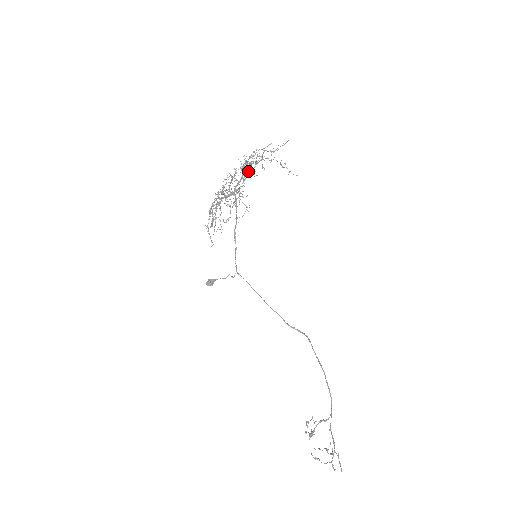
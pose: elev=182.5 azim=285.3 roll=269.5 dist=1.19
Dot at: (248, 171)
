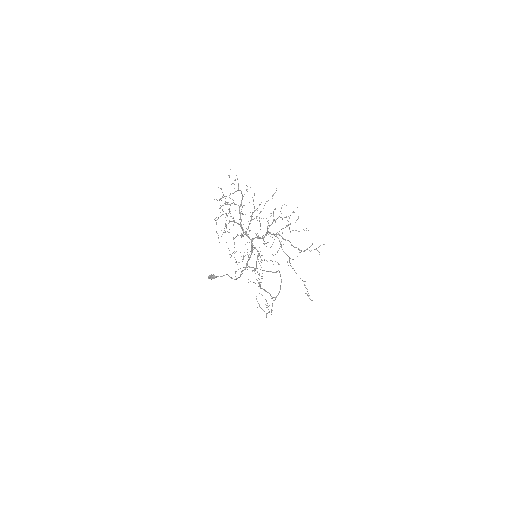
Dot at: (272, 237)
